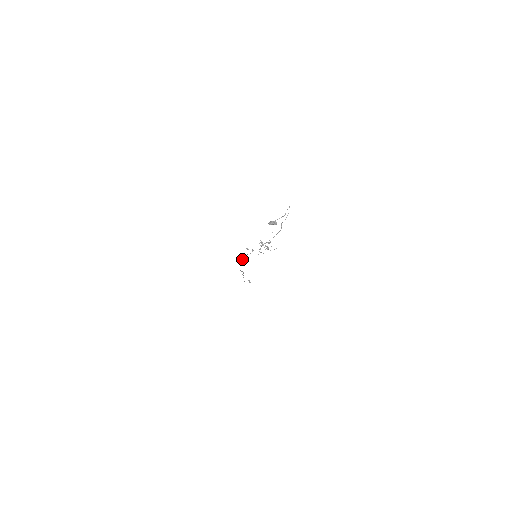
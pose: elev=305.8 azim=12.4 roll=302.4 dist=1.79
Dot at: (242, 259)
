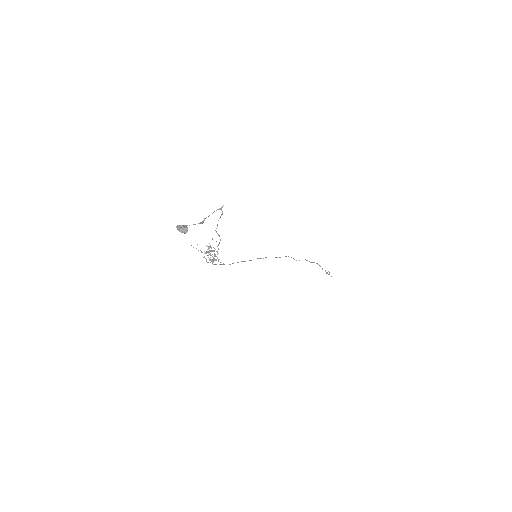
Dot at: occluded
